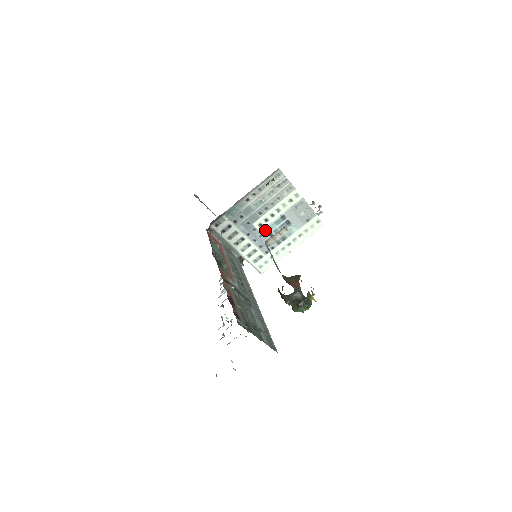
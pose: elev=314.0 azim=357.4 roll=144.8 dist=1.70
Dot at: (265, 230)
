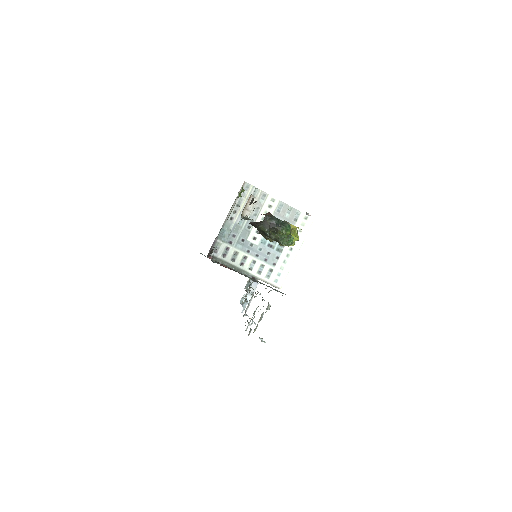
Dot at: (262, 242)
